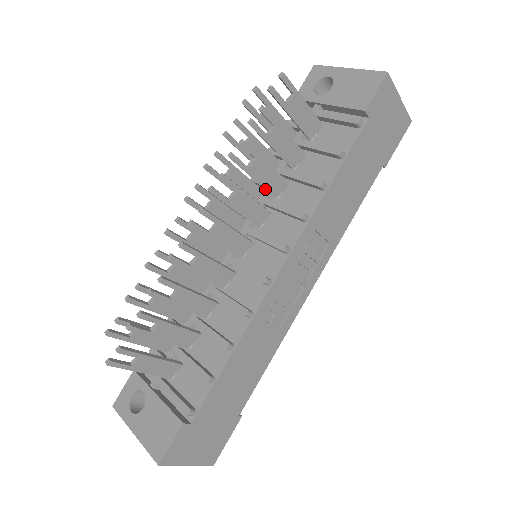
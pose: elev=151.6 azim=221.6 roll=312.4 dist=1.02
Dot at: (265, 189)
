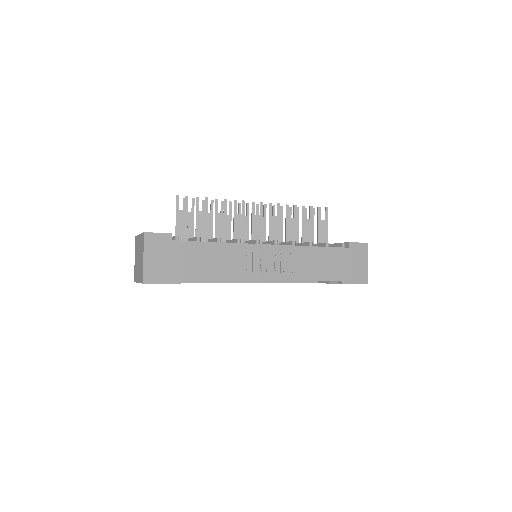
Dot at: (286, 235)
